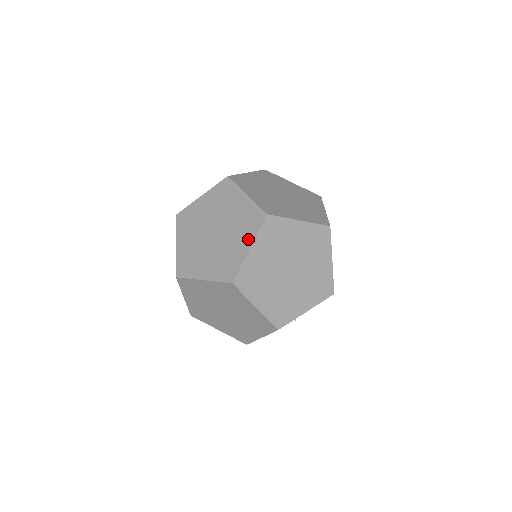
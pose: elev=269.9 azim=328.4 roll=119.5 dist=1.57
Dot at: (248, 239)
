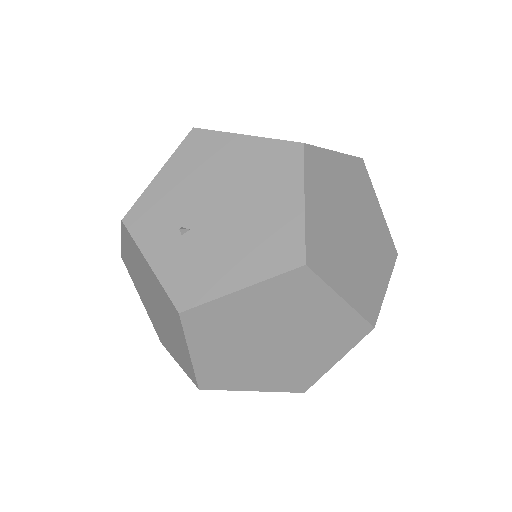
Dot at: (250, 272)
